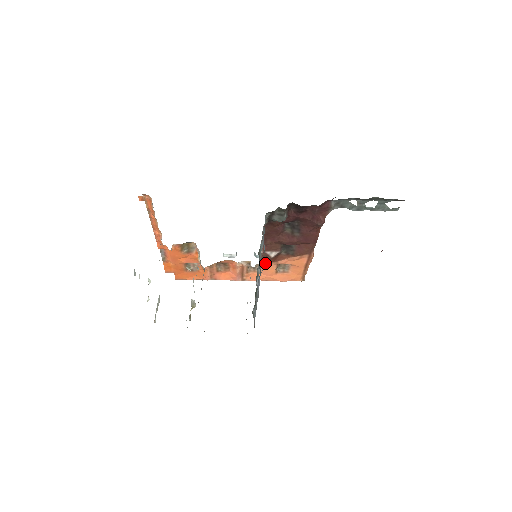
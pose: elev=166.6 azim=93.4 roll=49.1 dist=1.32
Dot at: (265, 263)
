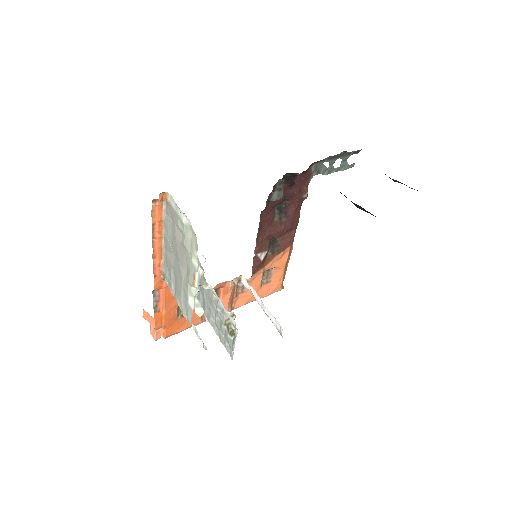
Dot at: (253, 274)
